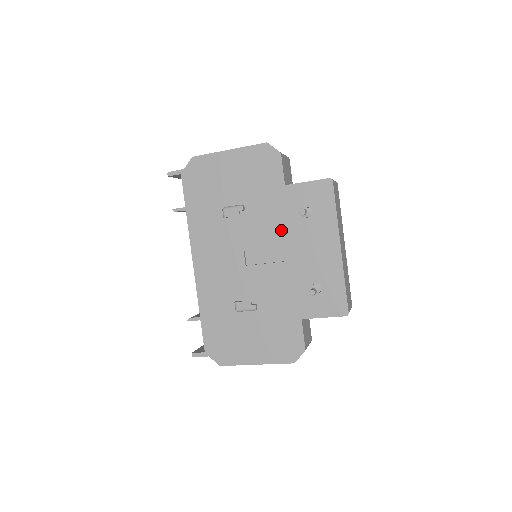
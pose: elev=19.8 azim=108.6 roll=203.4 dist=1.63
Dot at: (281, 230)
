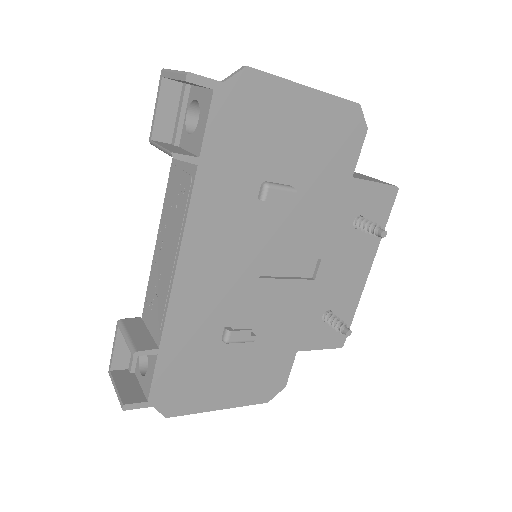
Dot at: (323, 237)
